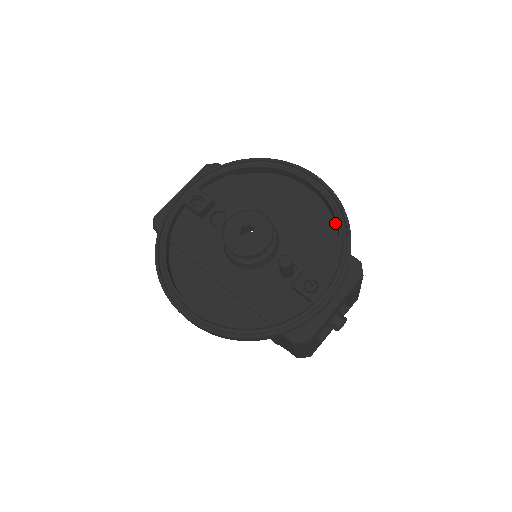
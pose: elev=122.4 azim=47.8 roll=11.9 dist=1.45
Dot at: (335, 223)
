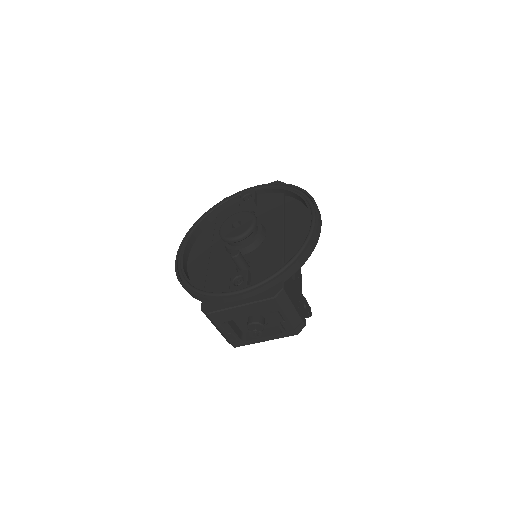
Dot at: occluded
